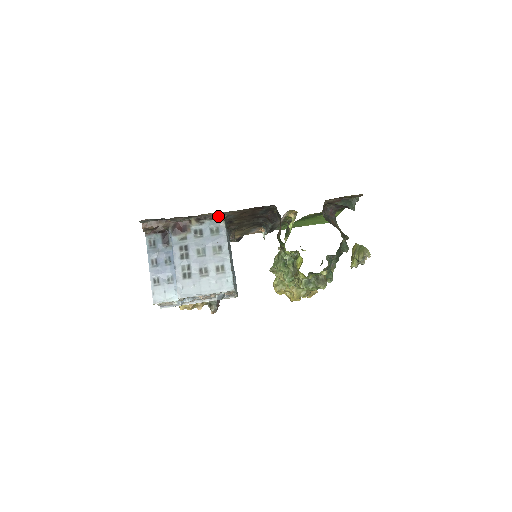
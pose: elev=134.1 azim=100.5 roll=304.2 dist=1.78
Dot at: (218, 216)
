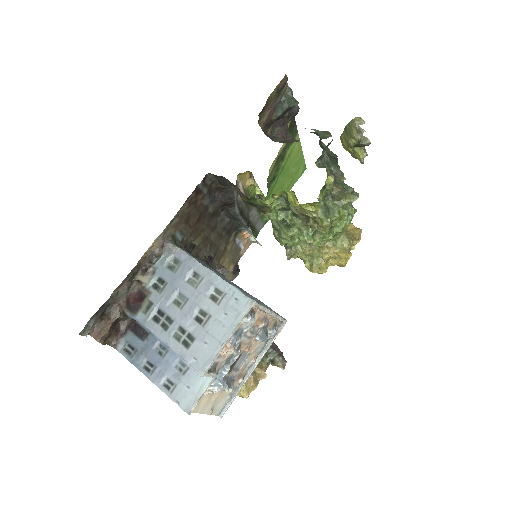
Dot at: (161, 246)
